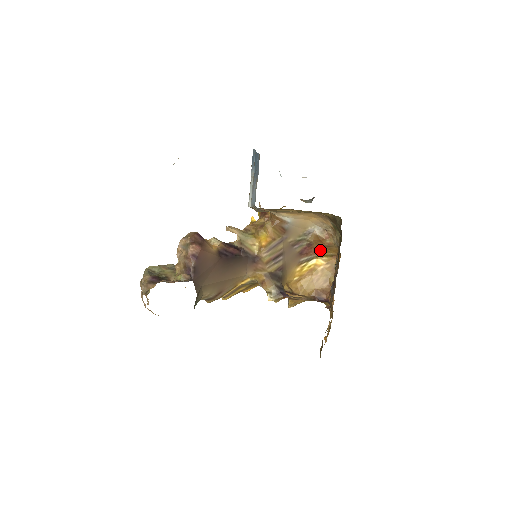
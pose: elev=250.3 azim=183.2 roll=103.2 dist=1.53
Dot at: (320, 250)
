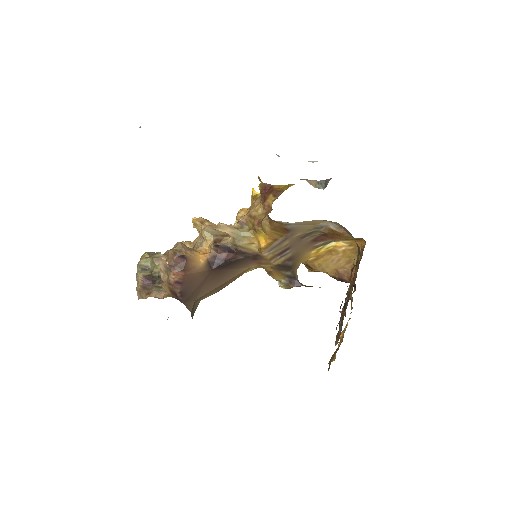
Dot at: (339, 237)
